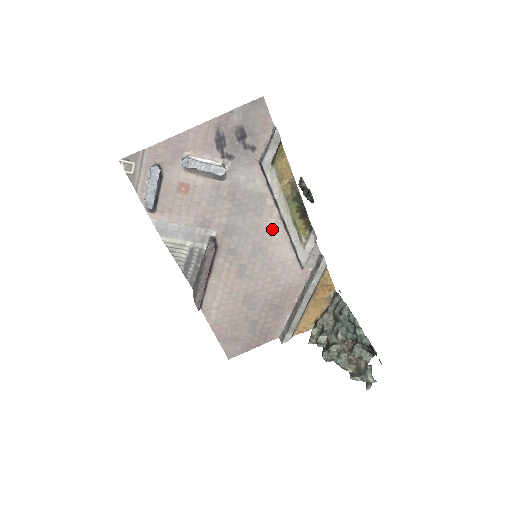
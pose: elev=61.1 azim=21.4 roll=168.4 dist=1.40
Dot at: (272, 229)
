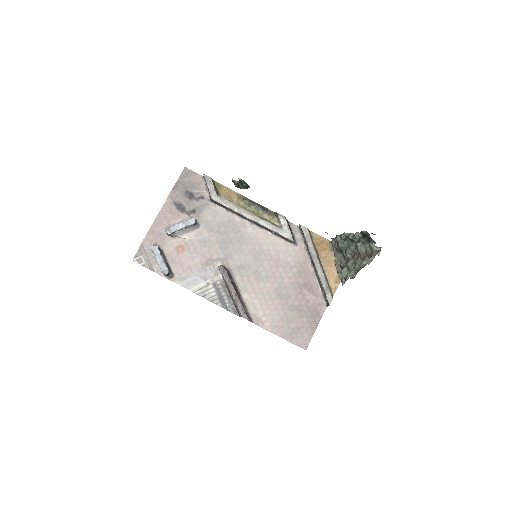
Dot at: (254, 234)
